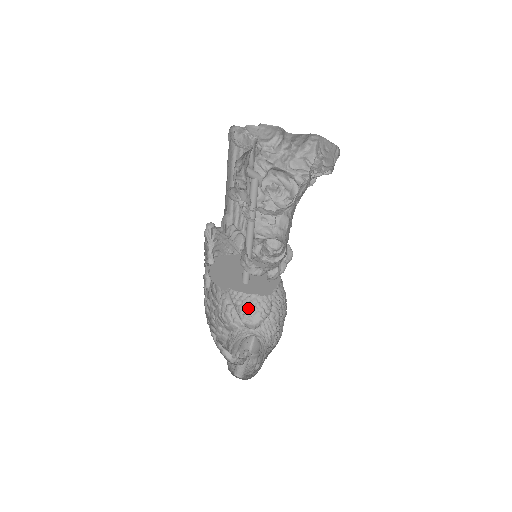
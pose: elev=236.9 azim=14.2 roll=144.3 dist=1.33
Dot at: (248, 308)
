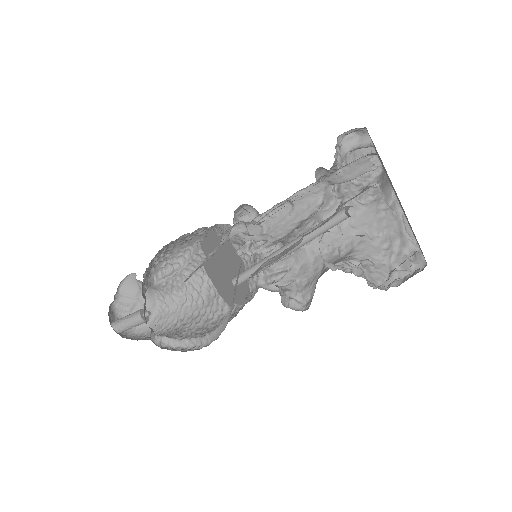
Dot at: (155, 260)
